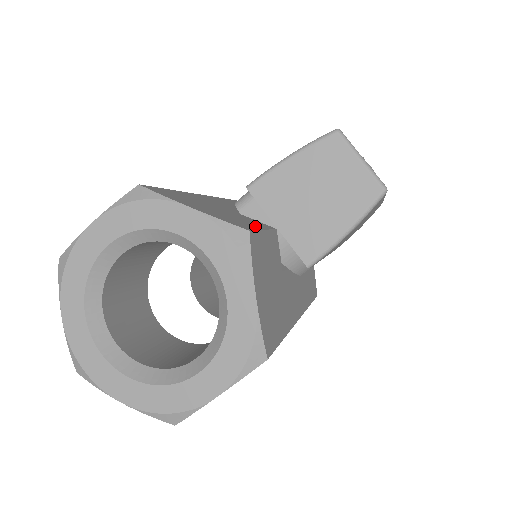
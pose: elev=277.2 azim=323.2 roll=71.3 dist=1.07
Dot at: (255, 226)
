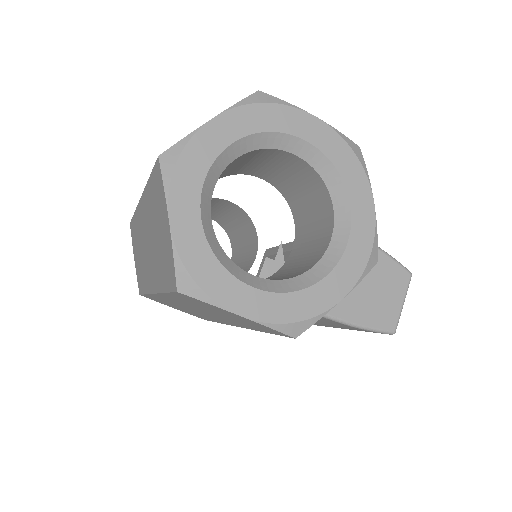
Dot at: occluded
